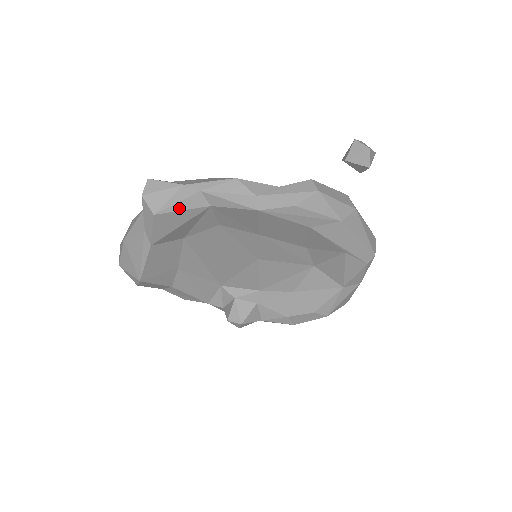
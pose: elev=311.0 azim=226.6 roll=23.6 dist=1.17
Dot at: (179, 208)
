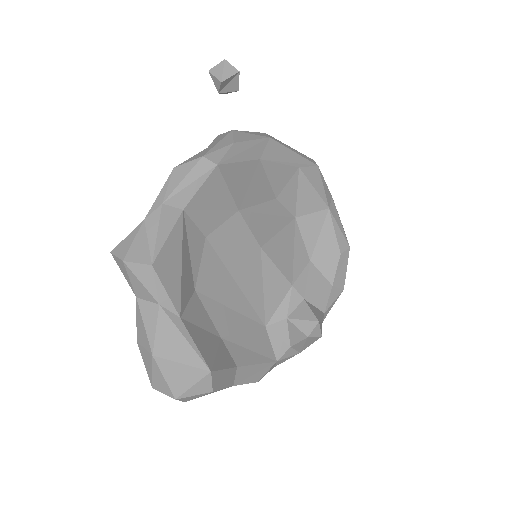
Dot at: (164, 237)
